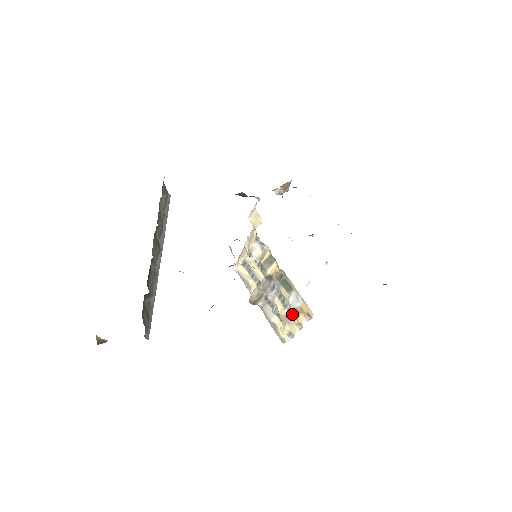
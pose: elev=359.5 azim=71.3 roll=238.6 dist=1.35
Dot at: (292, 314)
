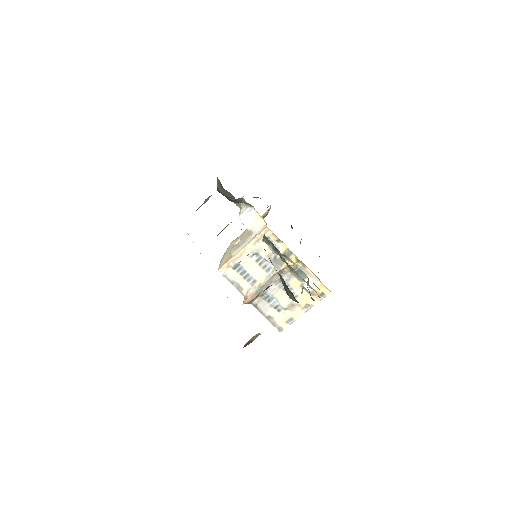
Dot at: (300, 300)
